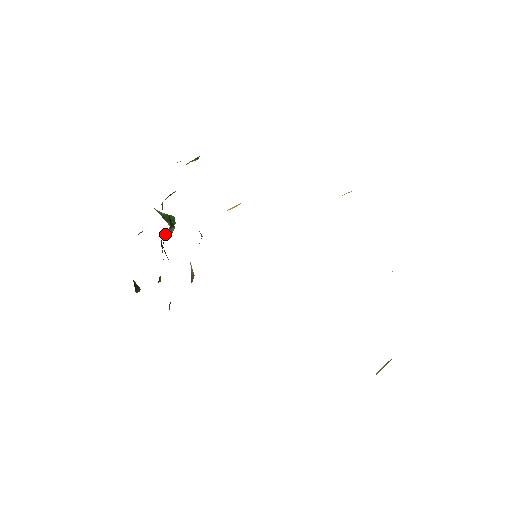
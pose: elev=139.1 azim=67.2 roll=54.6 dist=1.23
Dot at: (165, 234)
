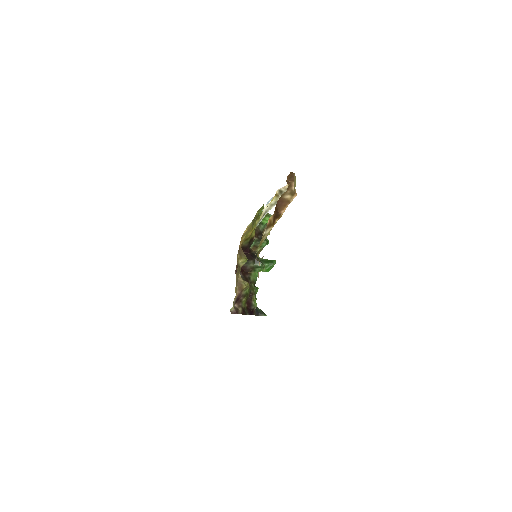
Dot at: (256, 269)
